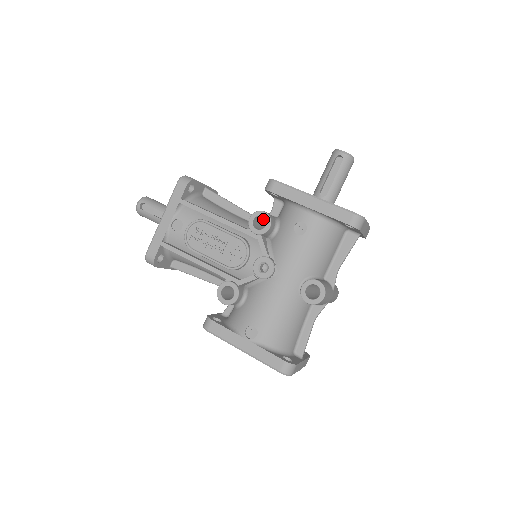
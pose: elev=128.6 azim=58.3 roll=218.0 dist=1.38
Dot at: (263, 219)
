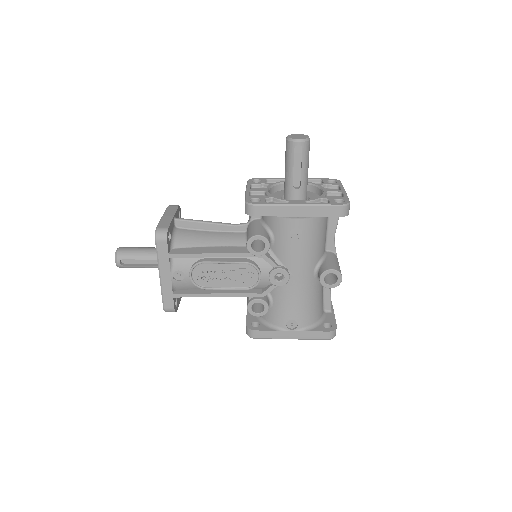
Dot at: occluded
